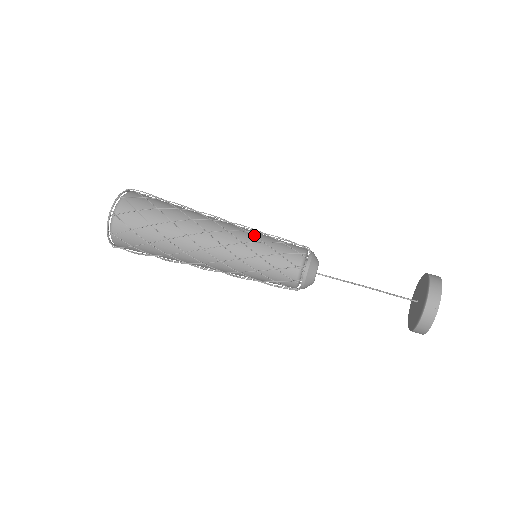
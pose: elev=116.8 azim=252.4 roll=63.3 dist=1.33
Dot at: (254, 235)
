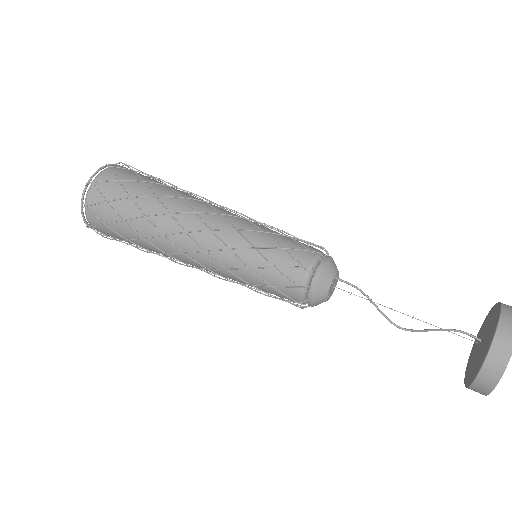
Dot at: occluded
